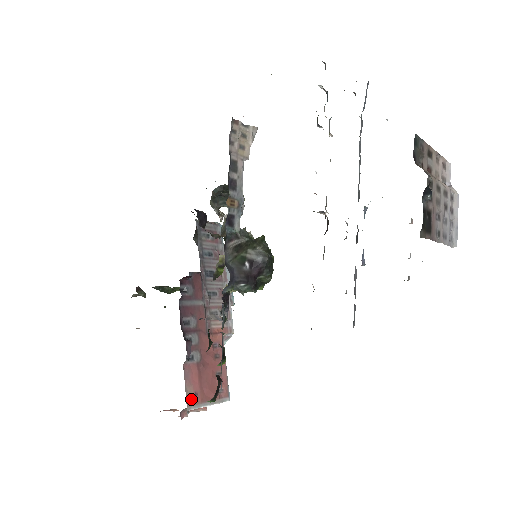
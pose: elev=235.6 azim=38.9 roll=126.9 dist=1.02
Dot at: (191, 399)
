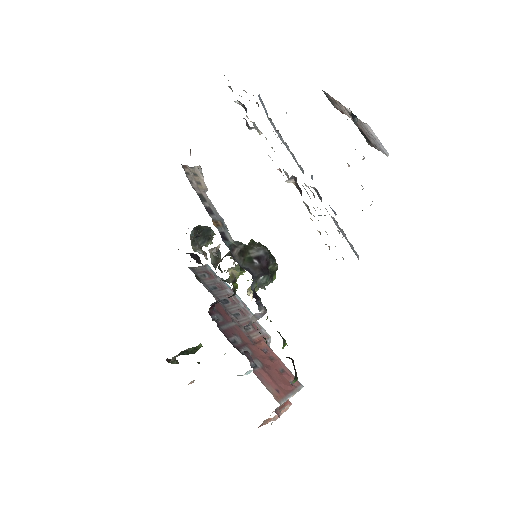
Dot at: (276, 396)
